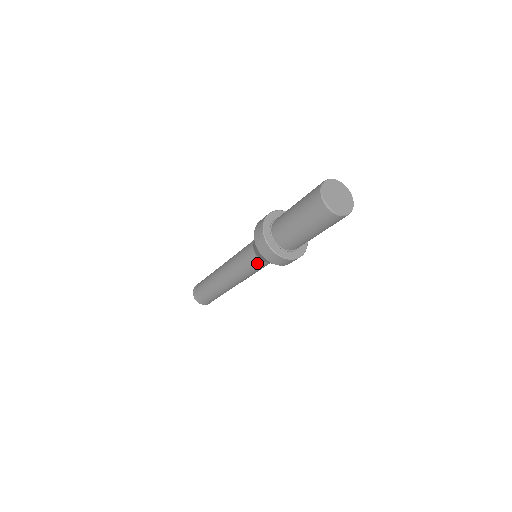
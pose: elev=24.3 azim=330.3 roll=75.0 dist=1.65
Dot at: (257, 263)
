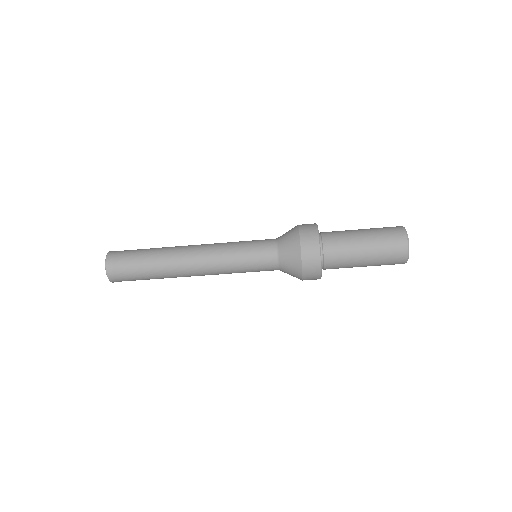
Dot at: (268, 261)
